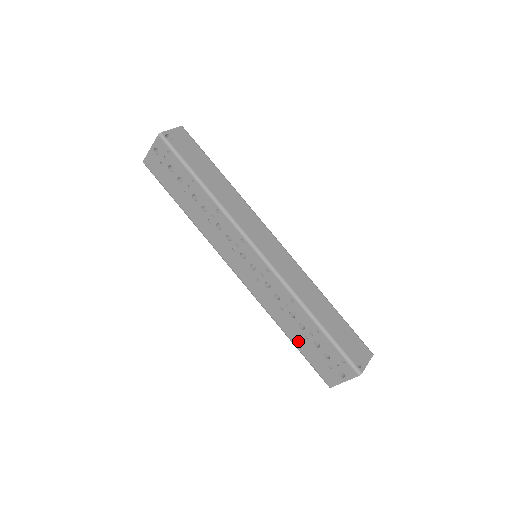
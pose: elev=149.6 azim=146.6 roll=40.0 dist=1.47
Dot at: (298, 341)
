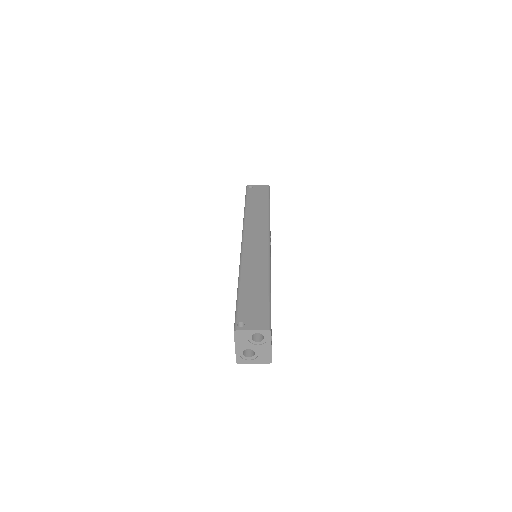
Dot at: occluded
